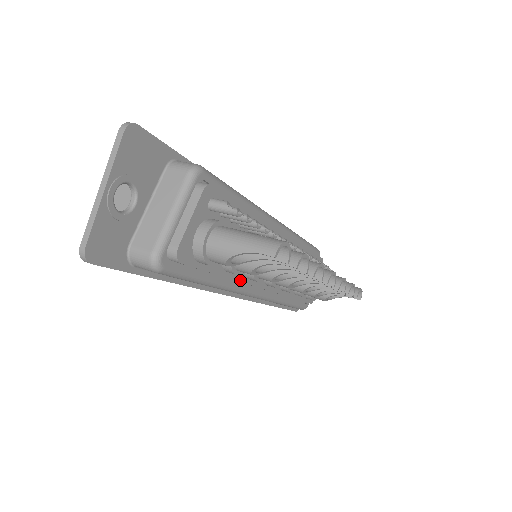
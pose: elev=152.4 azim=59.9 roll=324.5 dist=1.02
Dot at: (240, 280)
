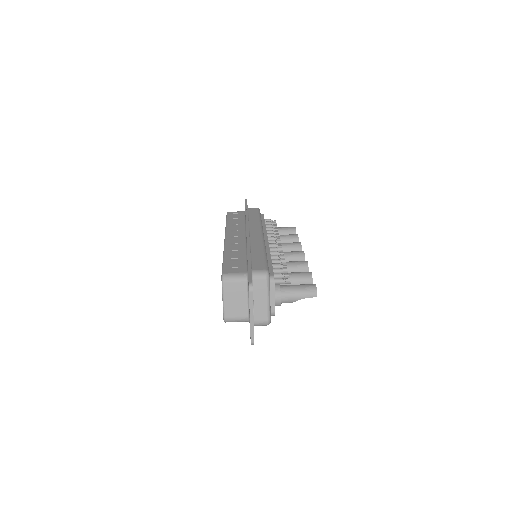
Dot at: occluded
